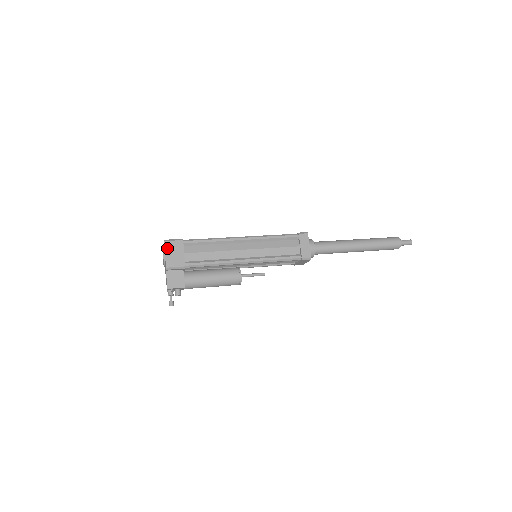
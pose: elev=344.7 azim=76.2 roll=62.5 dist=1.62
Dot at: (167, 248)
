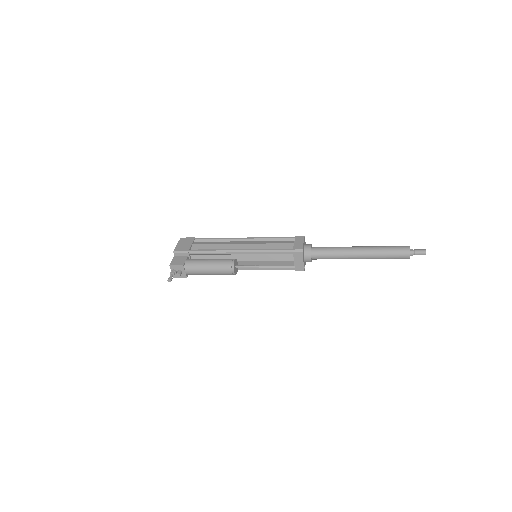
Dot at: (181, 241)
